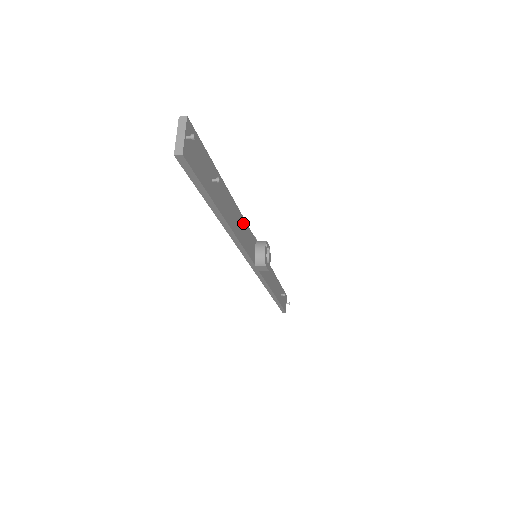
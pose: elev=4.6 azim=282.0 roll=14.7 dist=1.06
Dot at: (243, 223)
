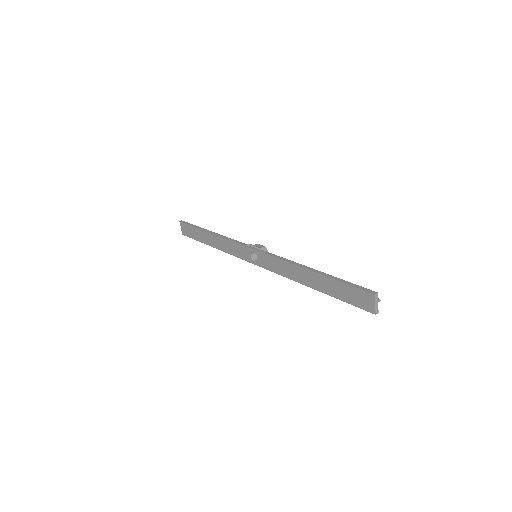
Dot at: occluded
